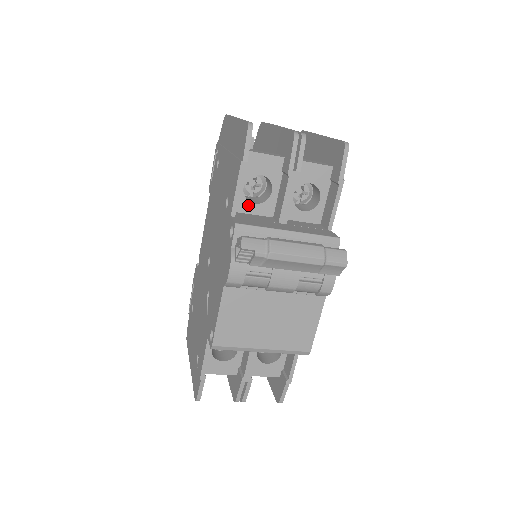
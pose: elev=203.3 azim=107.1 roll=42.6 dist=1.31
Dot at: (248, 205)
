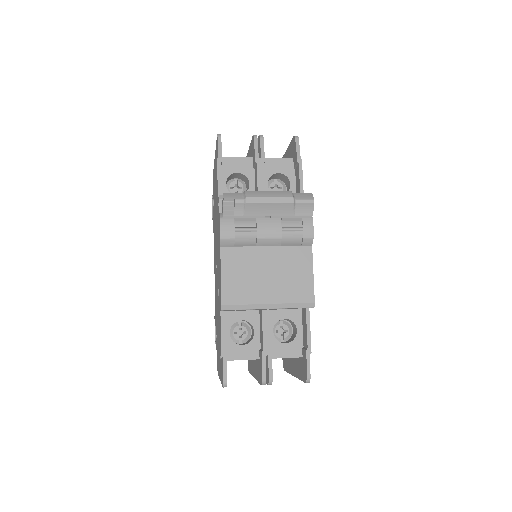
Dot at: occluded
